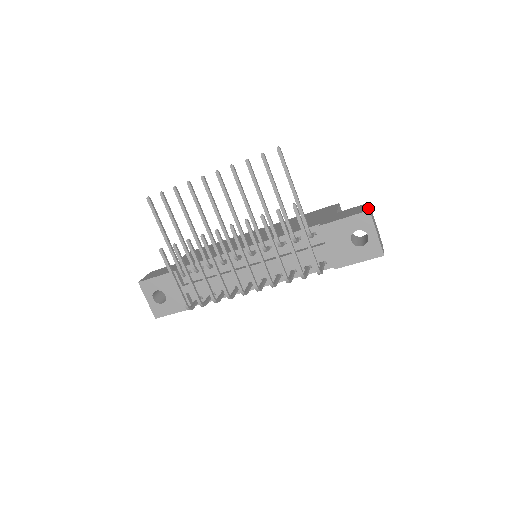
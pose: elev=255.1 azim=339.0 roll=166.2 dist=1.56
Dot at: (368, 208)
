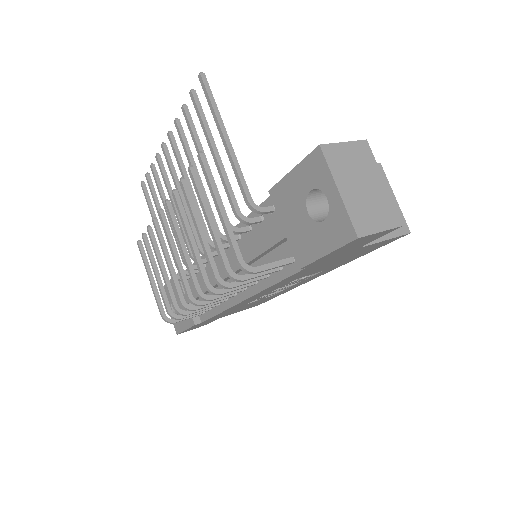
Dot at: (329, 144)
